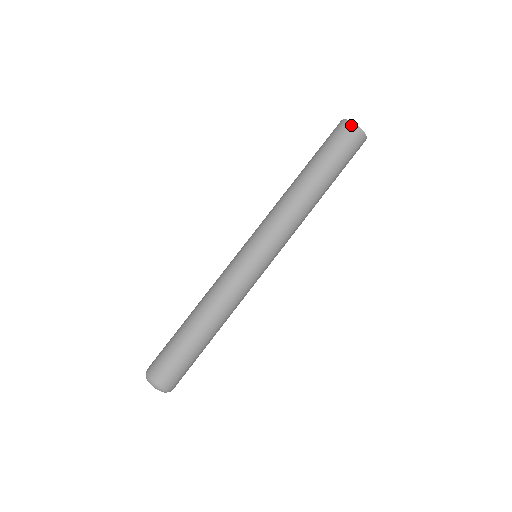
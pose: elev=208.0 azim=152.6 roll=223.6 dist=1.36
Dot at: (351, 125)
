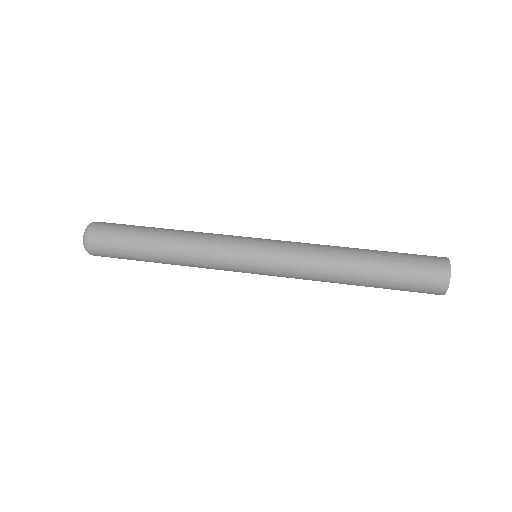
Dot at: (446, 272)
